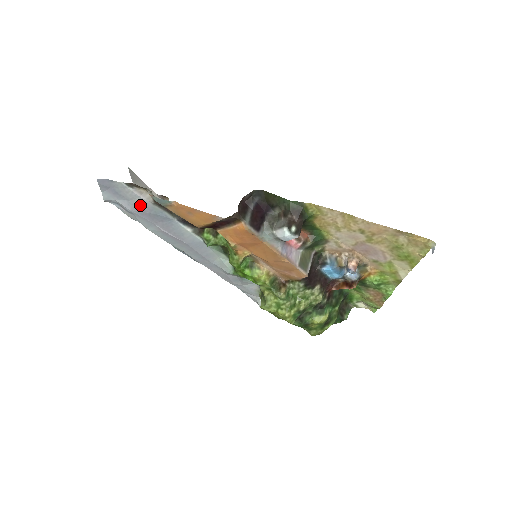
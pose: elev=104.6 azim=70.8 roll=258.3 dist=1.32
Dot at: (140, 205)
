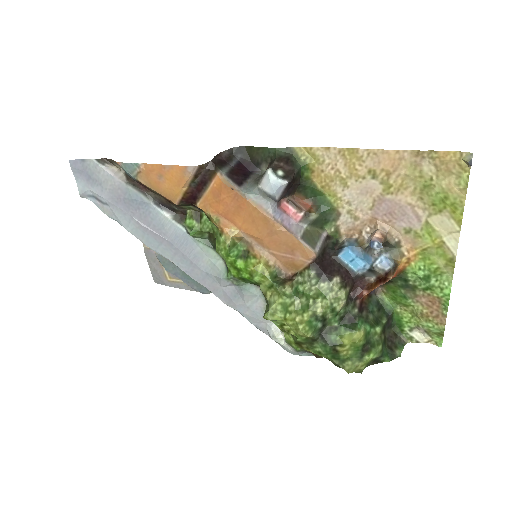
Dot at: (113, 188)
